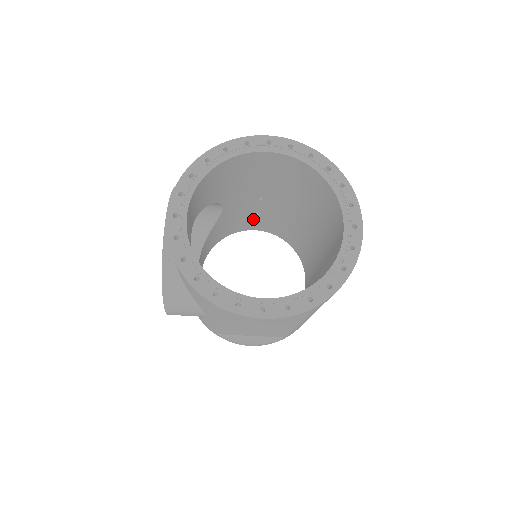
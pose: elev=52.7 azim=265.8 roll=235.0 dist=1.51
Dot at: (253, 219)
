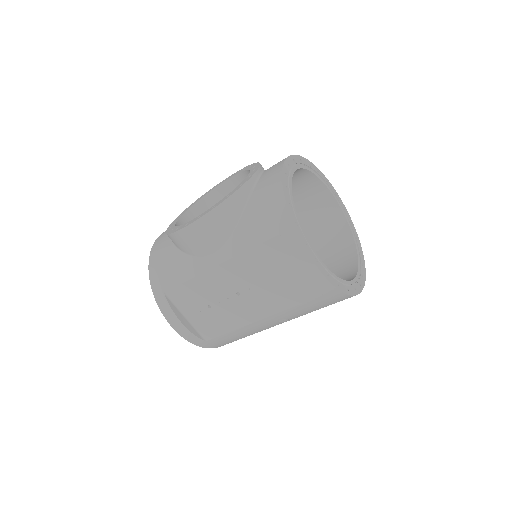
Dot at: occluded
